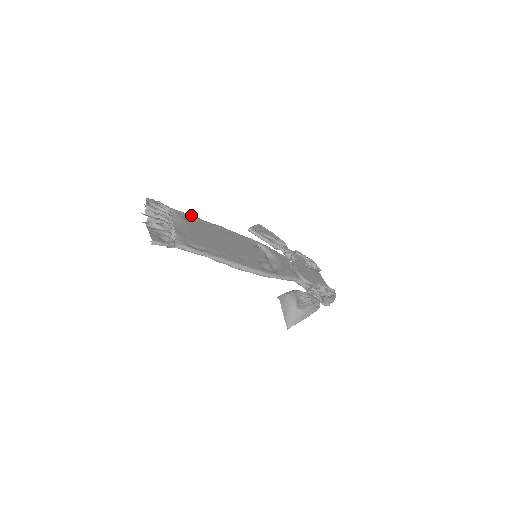
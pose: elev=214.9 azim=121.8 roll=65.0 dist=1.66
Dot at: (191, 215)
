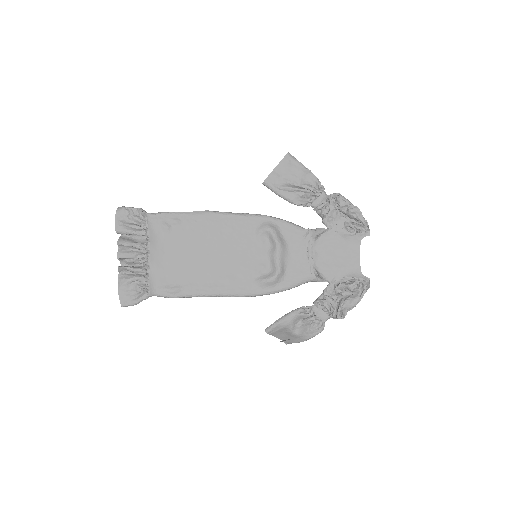
Dot at: (172, 214)
